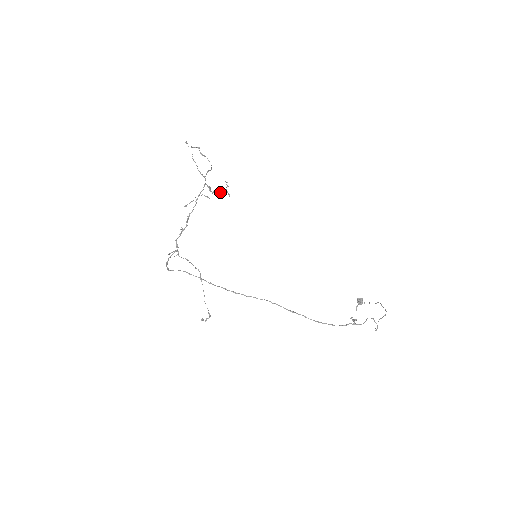
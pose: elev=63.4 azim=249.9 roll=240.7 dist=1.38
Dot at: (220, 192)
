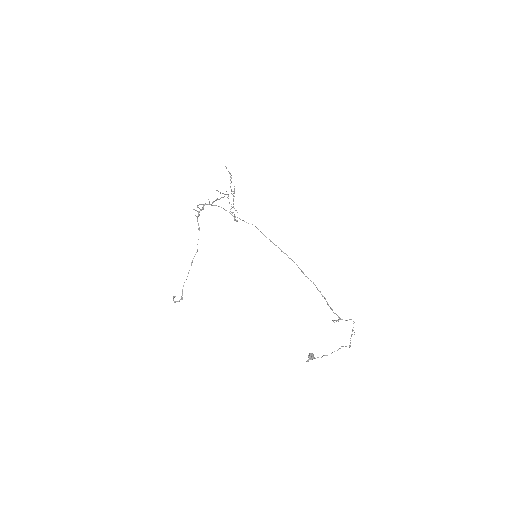
Dot at: (236, 210)
